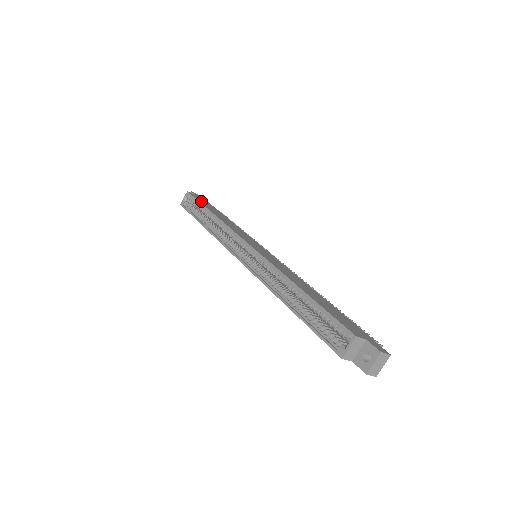
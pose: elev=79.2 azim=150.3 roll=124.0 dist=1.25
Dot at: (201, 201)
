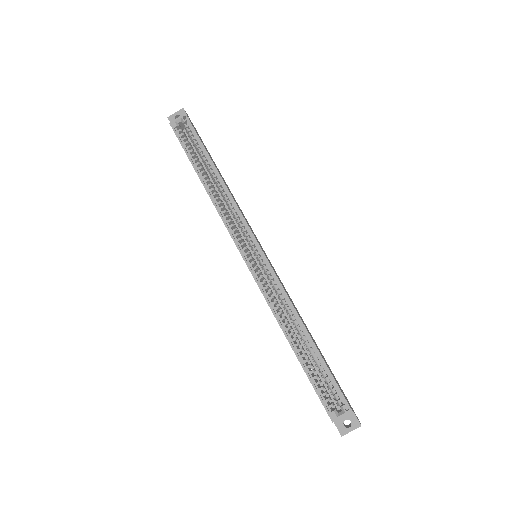
Dot at: occluded
